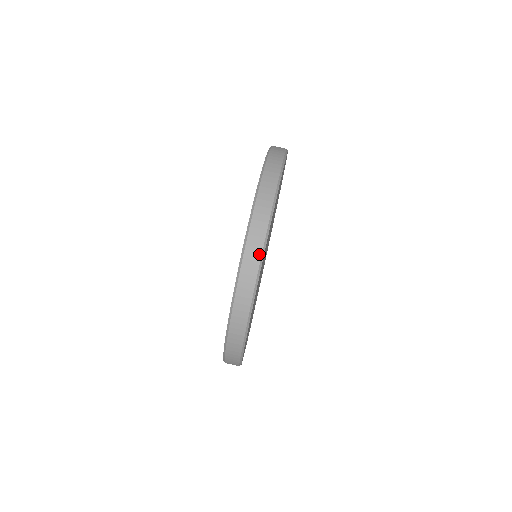
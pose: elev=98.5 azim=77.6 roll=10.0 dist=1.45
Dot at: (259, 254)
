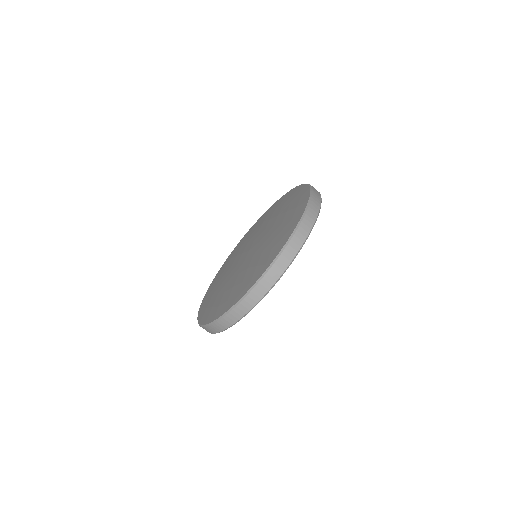
Dot at: (234, 322)
